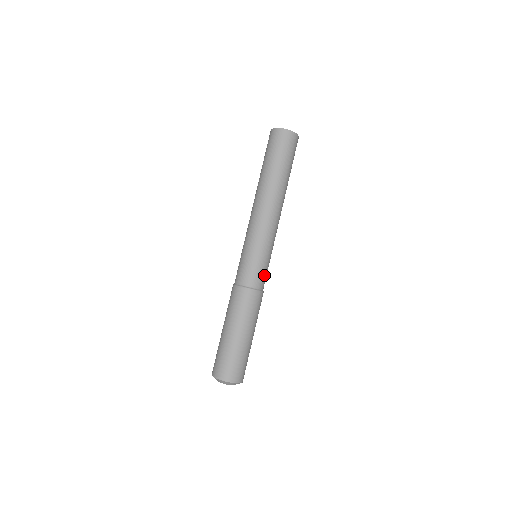
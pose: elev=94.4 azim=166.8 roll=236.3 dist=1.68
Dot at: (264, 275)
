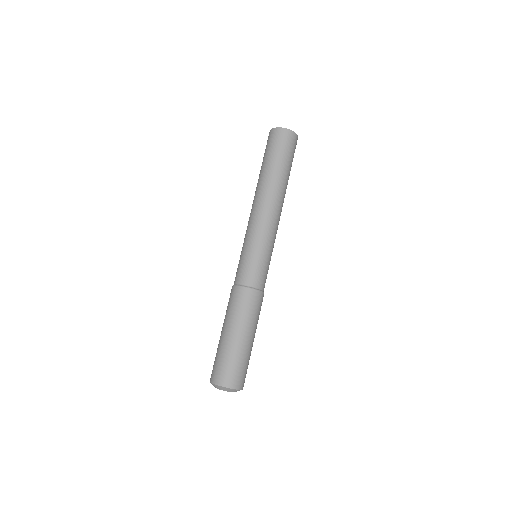
Dot at: occluded
